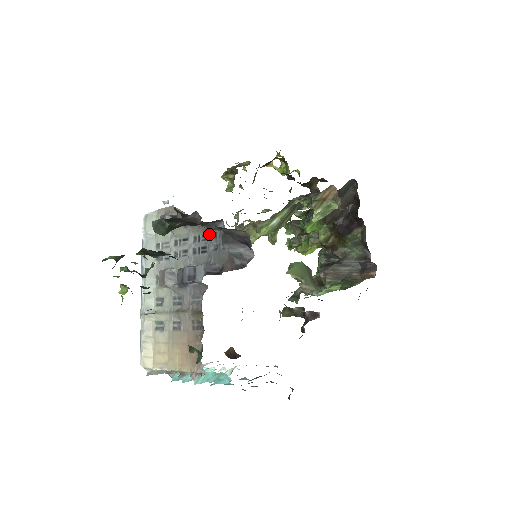
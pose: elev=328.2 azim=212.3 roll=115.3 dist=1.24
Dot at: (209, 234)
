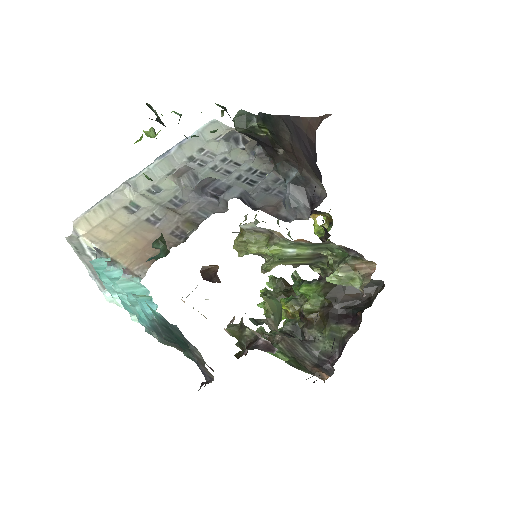
Dot at: (271, 174)
